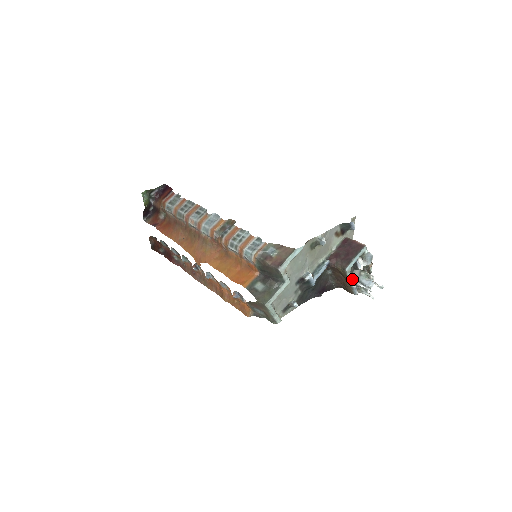
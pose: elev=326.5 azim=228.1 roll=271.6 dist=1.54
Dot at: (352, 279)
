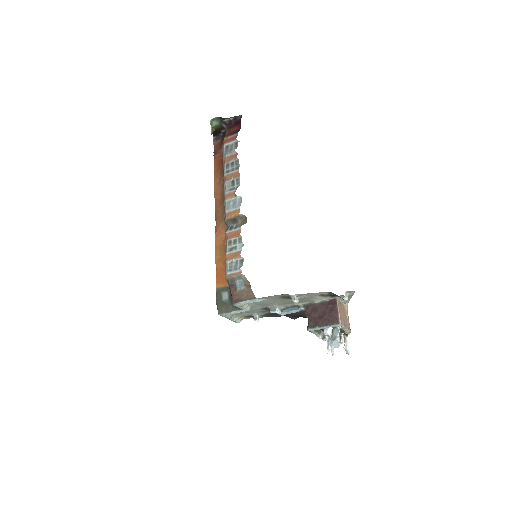
Dot at: (318, 333)
